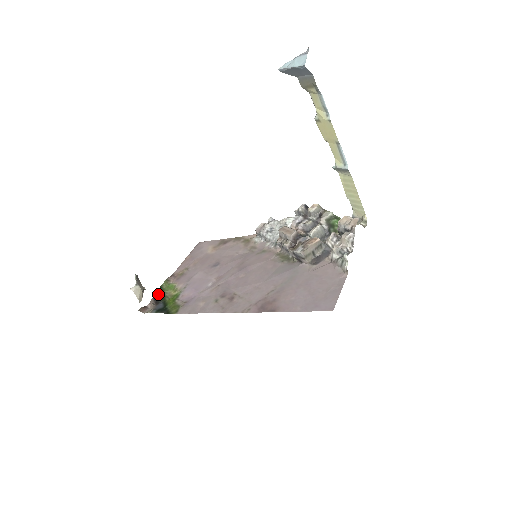
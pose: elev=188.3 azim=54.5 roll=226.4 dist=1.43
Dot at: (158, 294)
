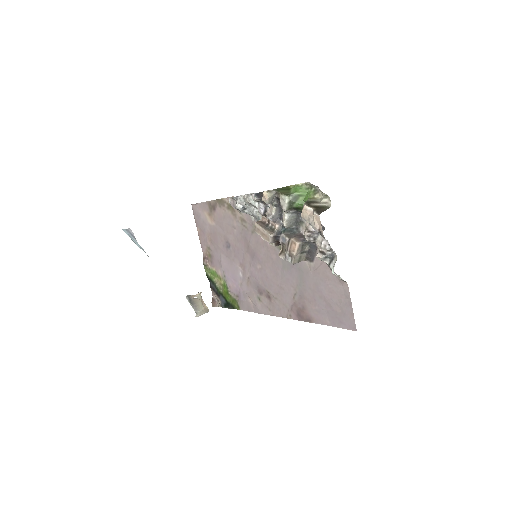
Dot at: (211, 284)
